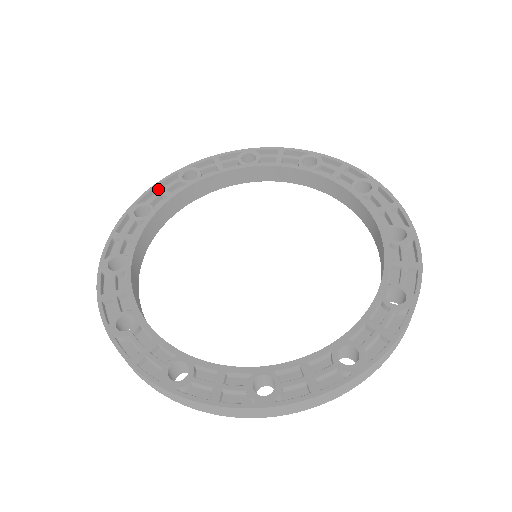
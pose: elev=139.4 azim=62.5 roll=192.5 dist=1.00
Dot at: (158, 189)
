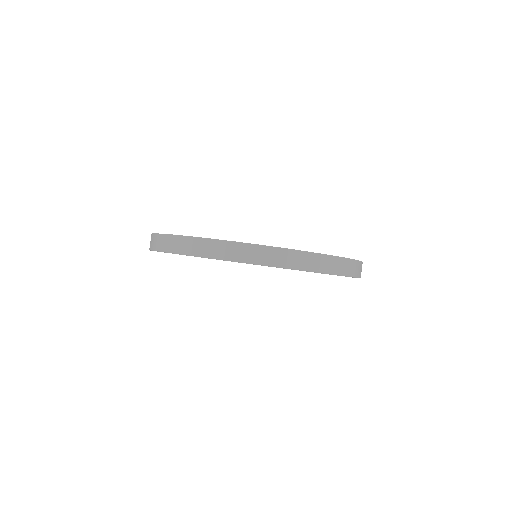
Dot at: occluded
